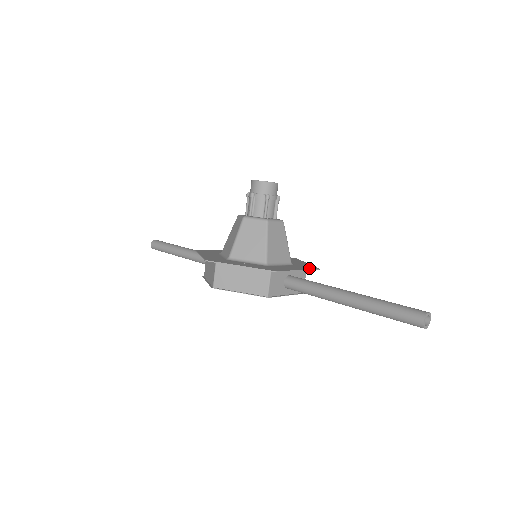
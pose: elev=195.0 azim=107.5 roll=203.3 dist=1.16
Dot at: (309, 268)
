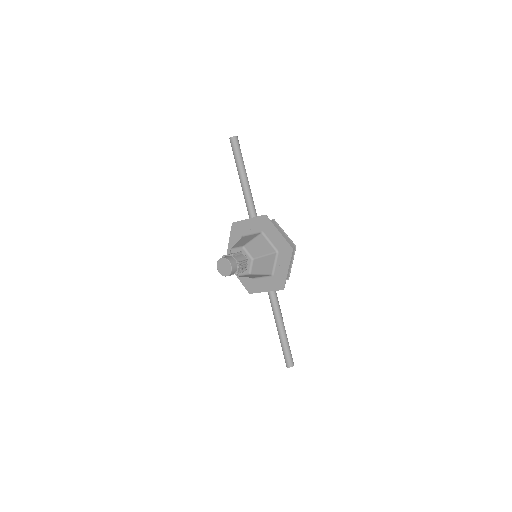
Dot at: (276, 288)
